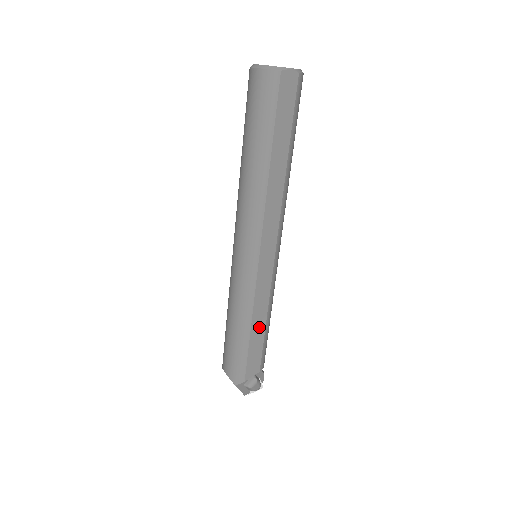
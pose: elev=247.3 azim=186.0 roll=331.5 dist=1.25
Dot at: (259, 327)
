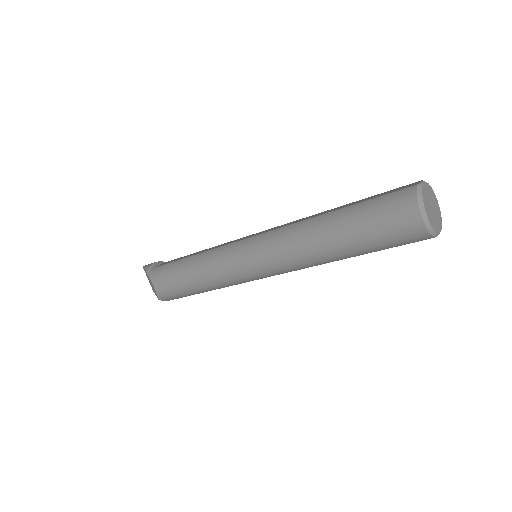
Dot at: occluded
